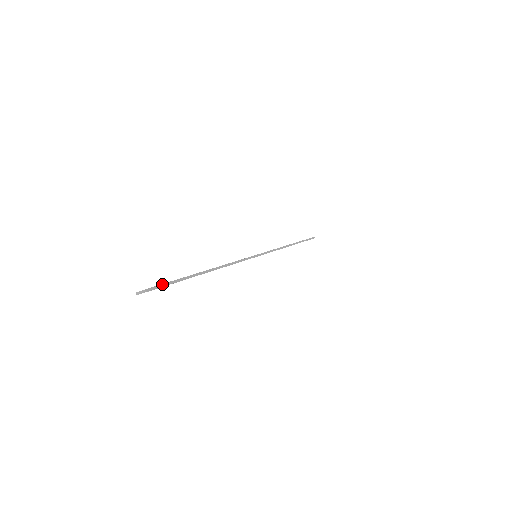
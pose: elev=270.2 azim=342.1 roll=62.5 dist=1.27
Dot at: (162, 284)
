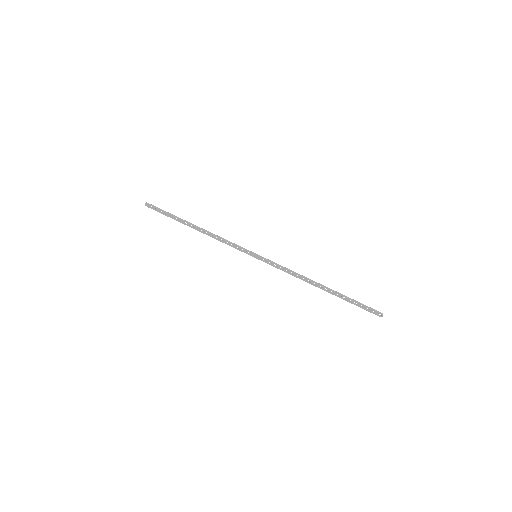
Dot at: occluded
